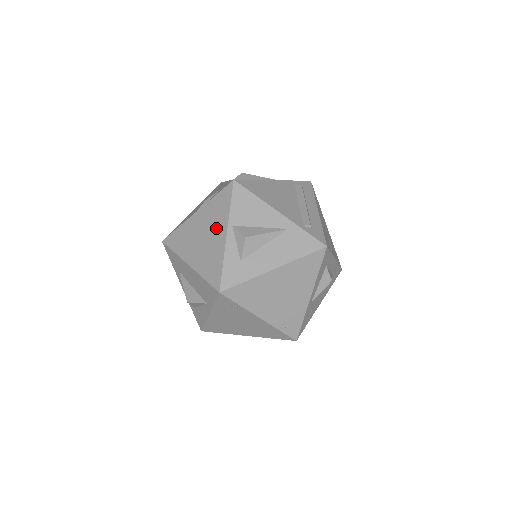
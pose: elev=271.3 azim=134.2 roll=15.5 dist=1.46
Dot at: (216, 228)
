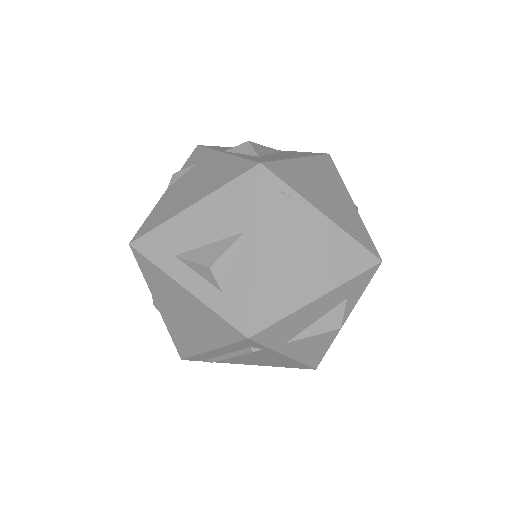
Dot at: (206, 165)
